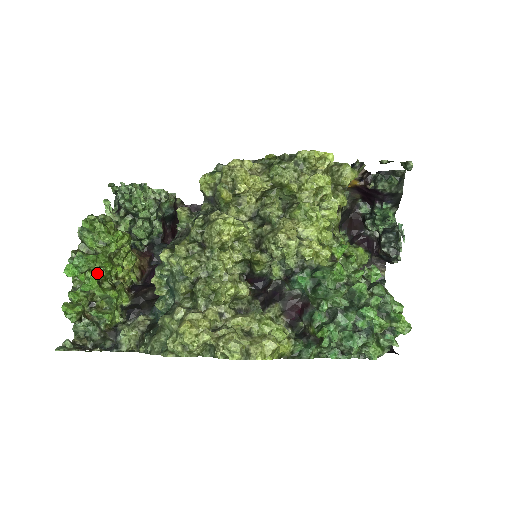
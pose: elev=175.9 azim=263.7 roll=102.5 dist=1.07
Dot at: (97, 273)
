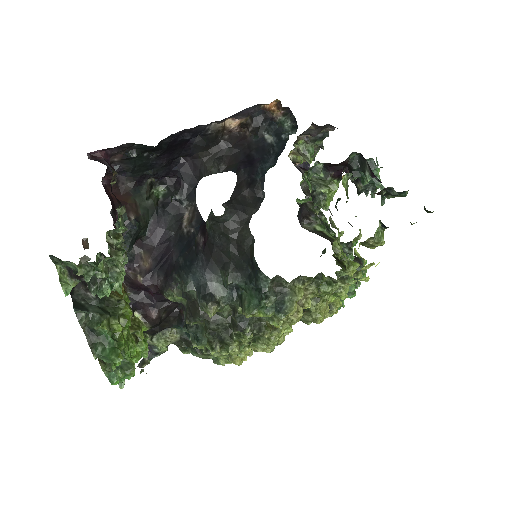
Dot at: occluded
